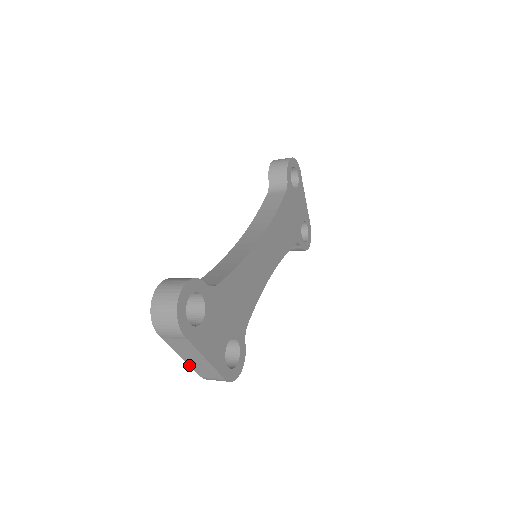
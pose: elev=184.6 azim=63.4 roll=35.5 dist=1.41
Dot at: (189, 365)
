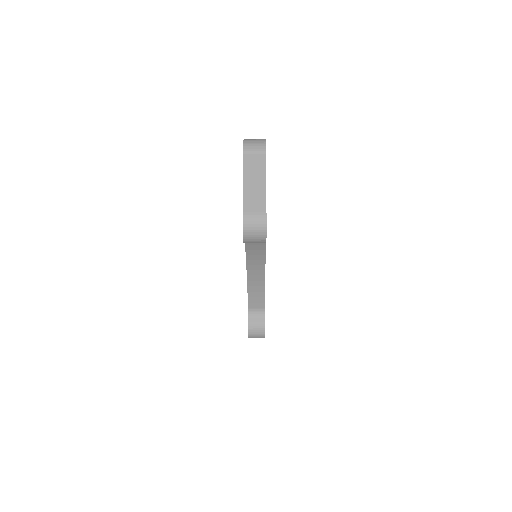
Dot at: (243, 193)
